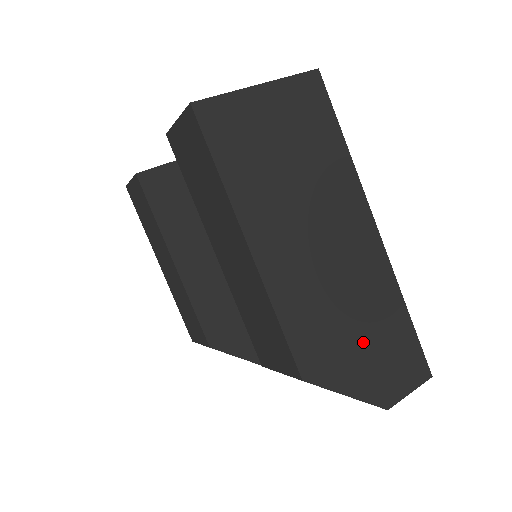
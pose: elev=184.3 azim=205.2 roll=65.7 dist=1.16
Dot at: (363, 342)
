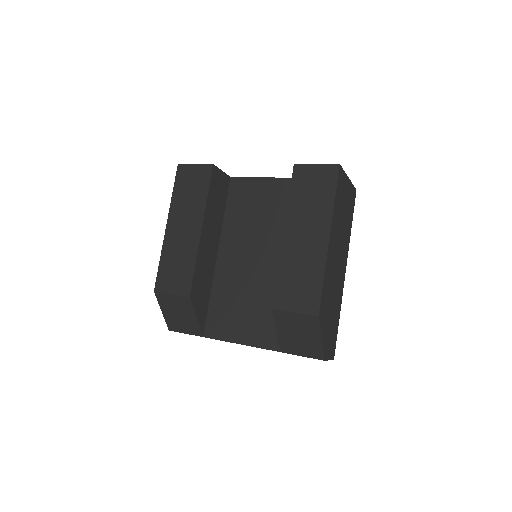
Dot at: (330, 319)
